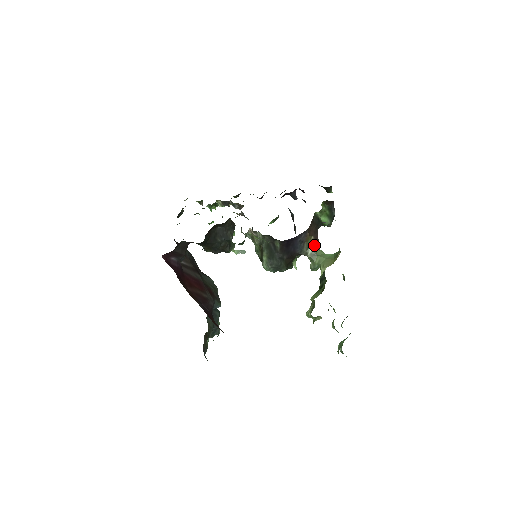
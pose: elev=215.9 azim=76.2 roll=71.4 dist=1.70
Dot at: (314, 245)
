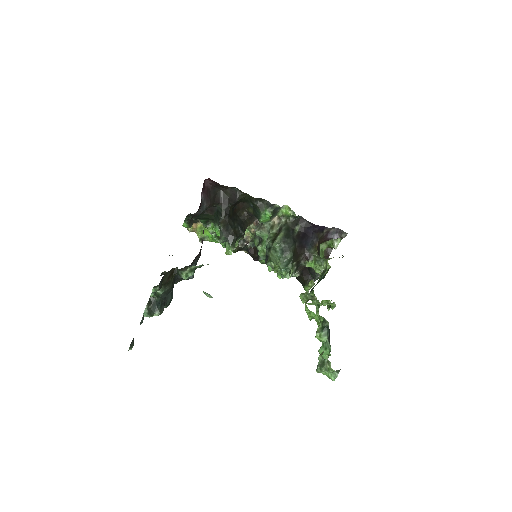
Dot at: occluded
